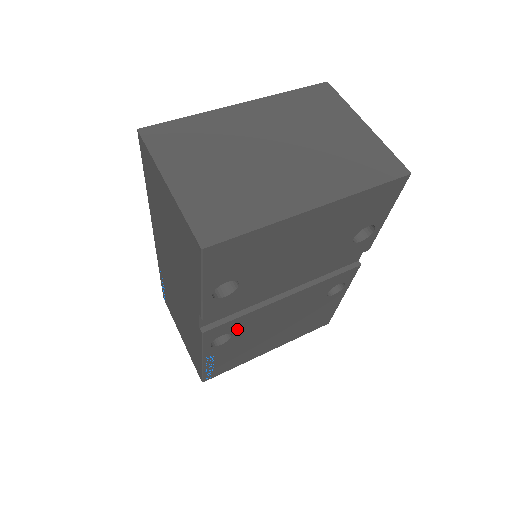
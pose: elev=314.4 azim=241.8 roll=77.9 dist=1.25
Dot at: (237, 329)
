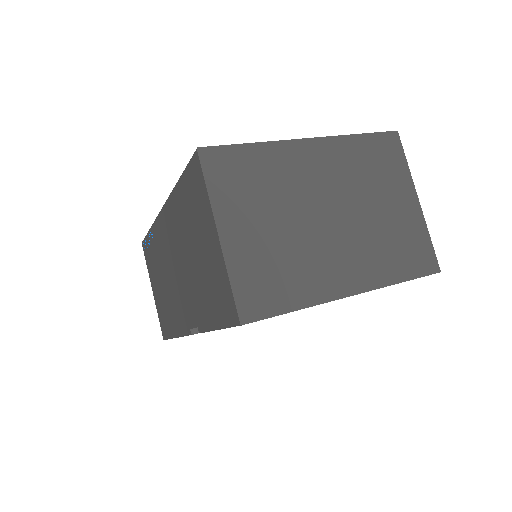
Dot at: occluded
